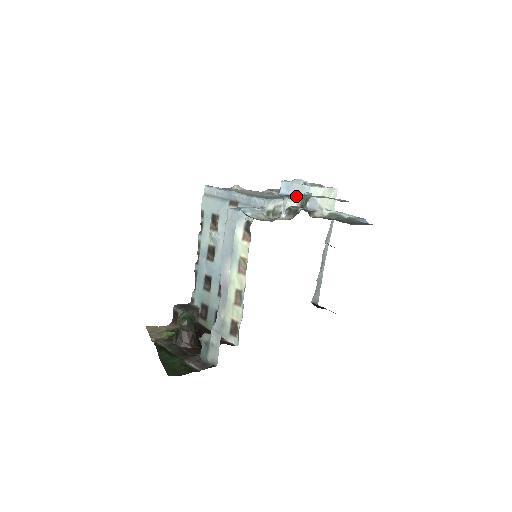
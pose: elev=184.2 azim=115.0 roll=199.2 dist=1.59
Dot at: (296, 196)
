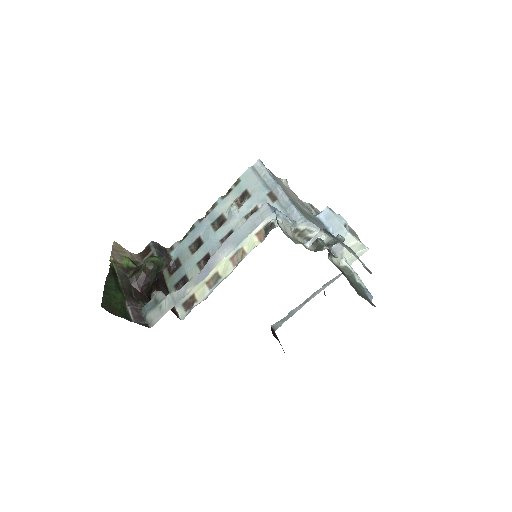
Dot at: (330, 230)
